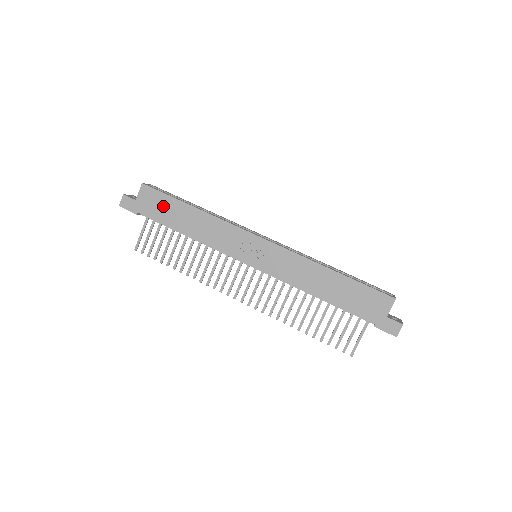
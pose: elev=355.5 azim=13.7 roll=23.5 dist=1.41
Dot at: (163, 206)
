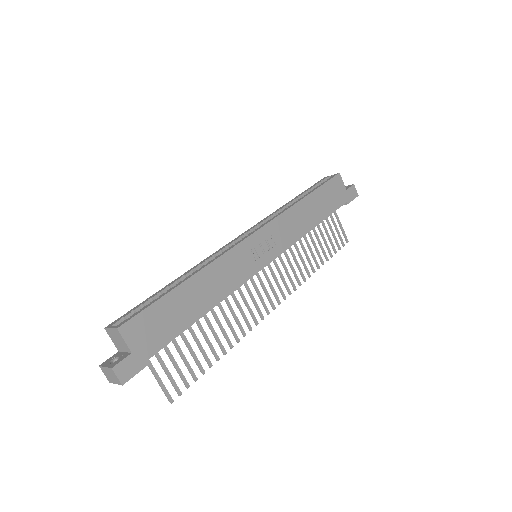
Dot at: (163, 318)
